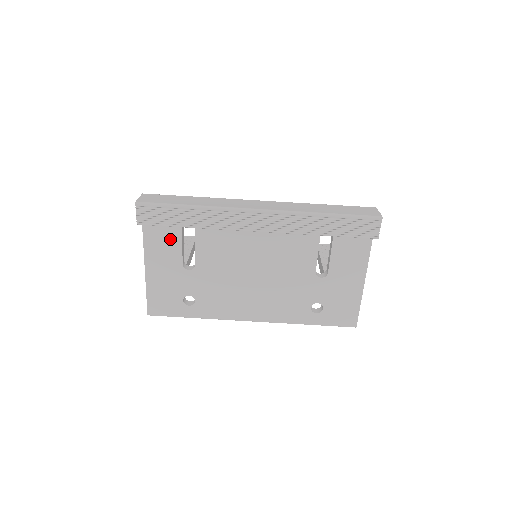
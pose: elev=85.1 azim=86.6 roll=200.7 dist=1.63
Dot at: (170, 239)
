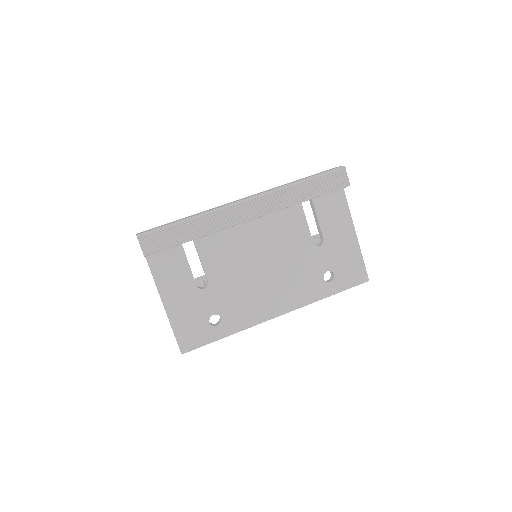
Dot at: (177, 265)
